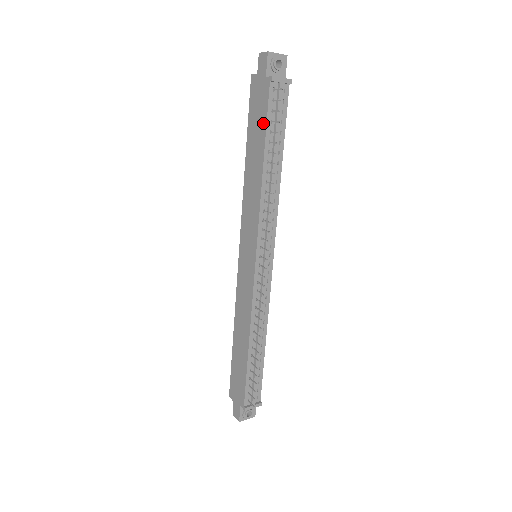
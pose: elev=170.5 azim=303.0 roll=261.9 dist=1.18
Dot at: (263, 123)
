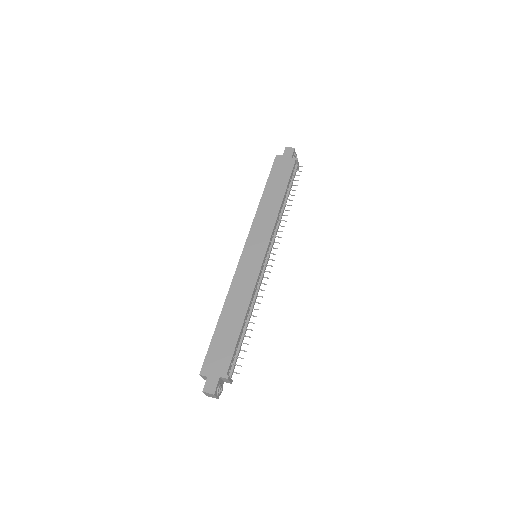
Dot at: (286, 178)
